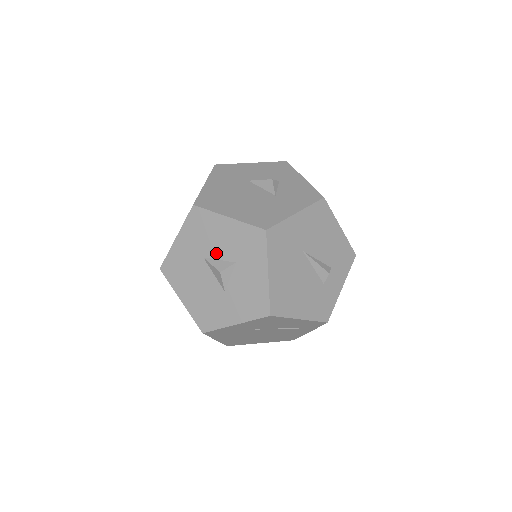
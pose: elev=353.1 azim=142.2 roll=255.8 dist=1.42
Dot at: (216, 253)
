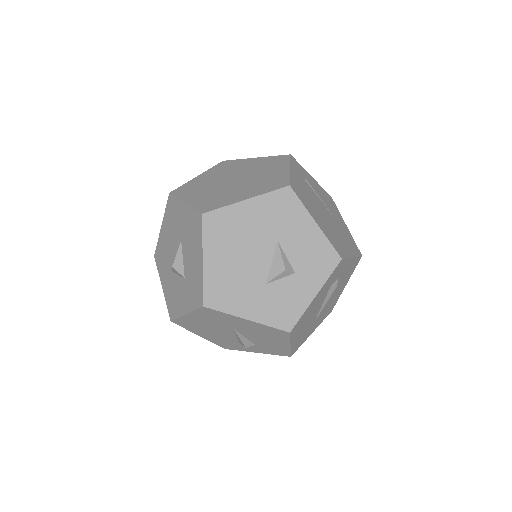
Dot at: (185, 254)
